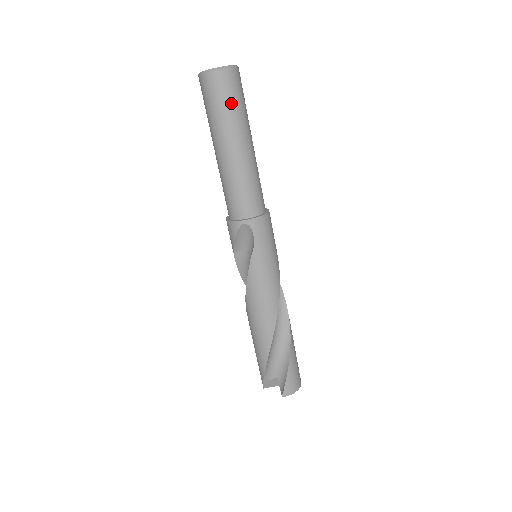
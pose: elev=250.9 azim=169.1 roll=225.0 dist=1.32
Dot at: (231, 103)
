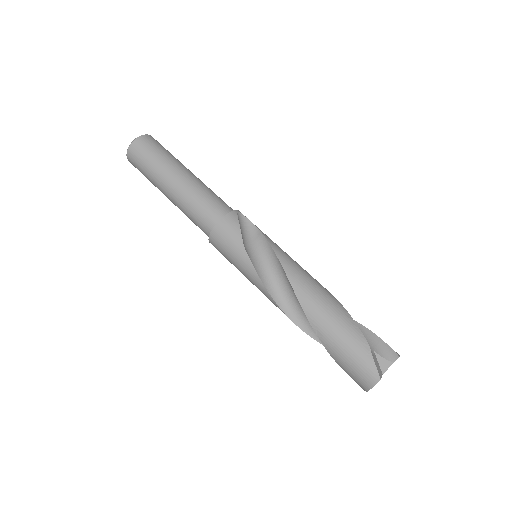
Dot at: (170, 153)
